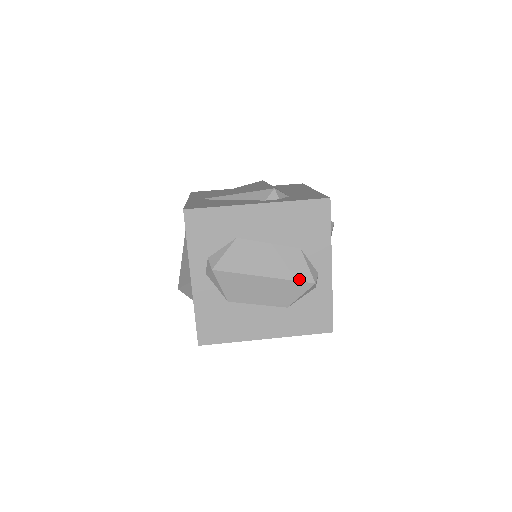
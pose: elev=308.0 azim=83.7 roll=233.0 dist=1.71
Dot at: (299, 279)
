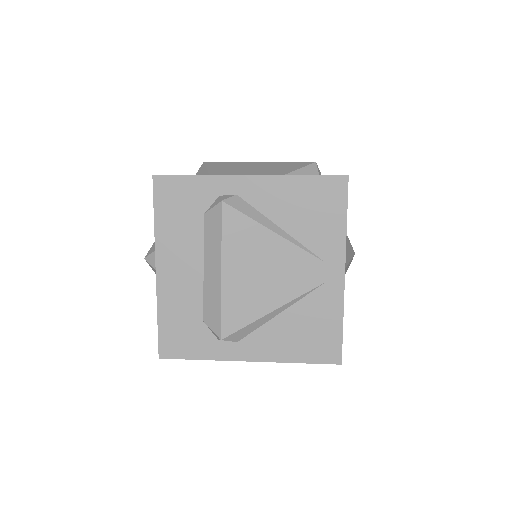
Dot at: occluded
